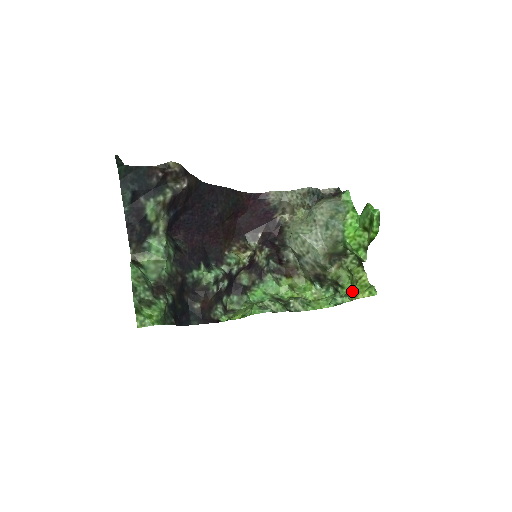
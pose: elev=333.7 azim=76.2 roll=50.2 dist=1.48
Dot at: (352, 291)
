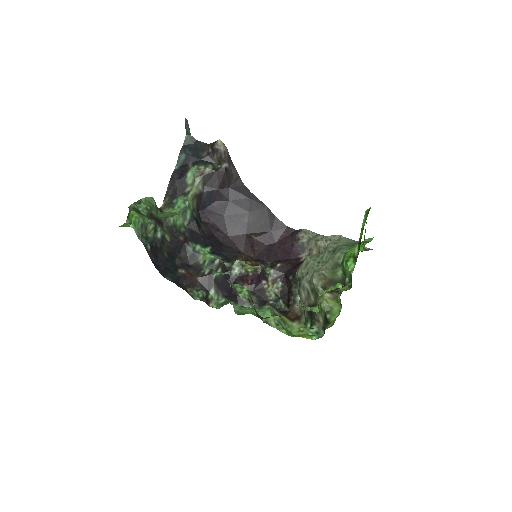
Dot at: occluded
